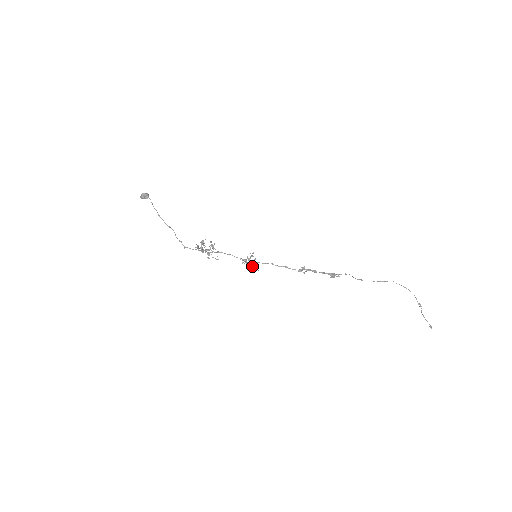
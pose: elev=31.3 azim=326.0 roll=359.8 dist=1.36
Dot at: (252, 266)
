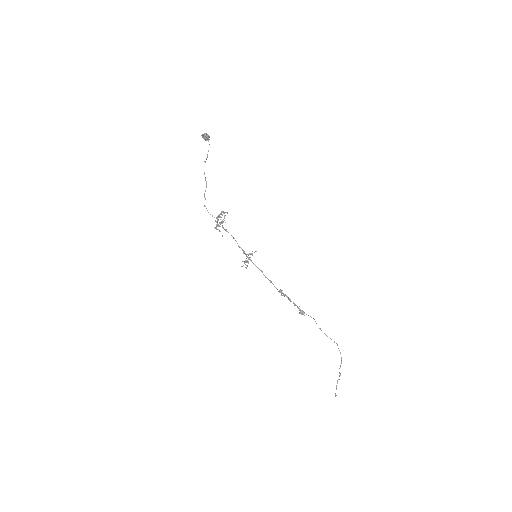
Dot at: occluded
